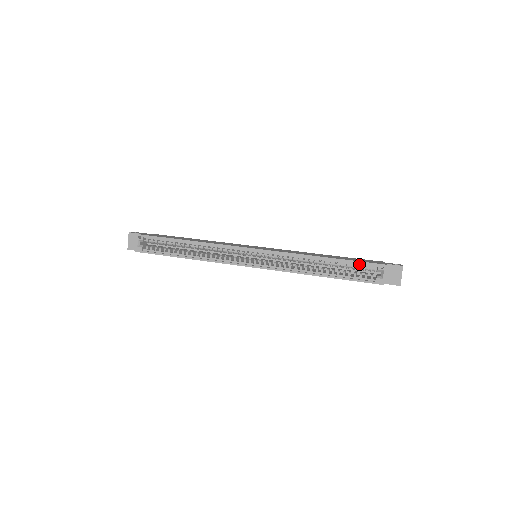
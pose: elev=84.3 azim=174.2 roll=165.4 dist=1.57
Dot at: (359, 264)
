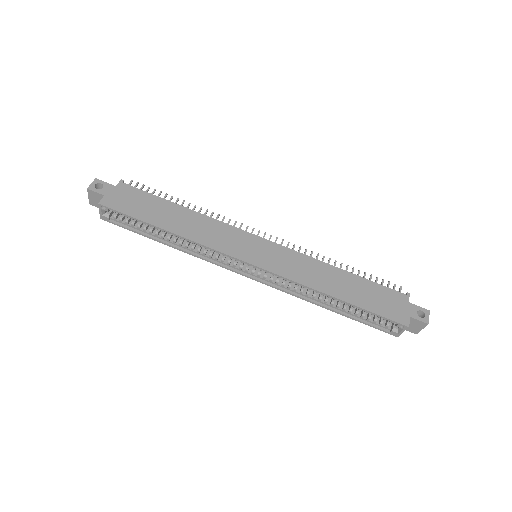
Dot at: (377, 314)
